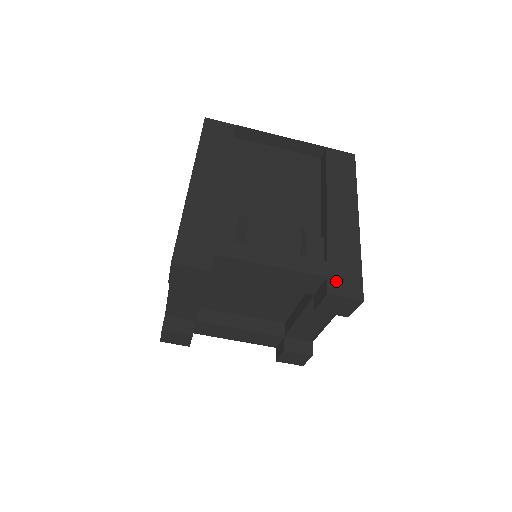
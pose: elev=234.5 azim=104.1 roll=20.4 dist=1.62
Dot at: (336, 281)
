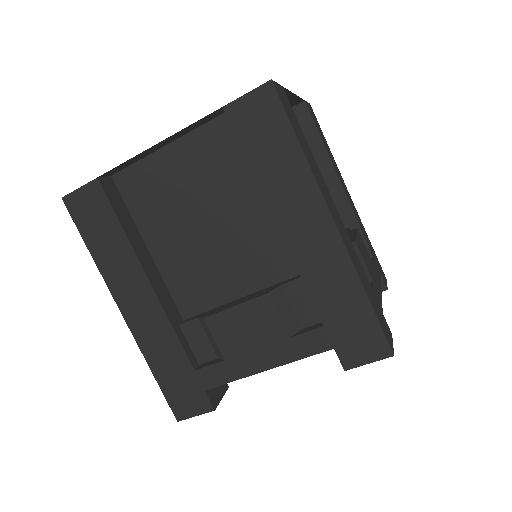
Dot at: (347, 348)
